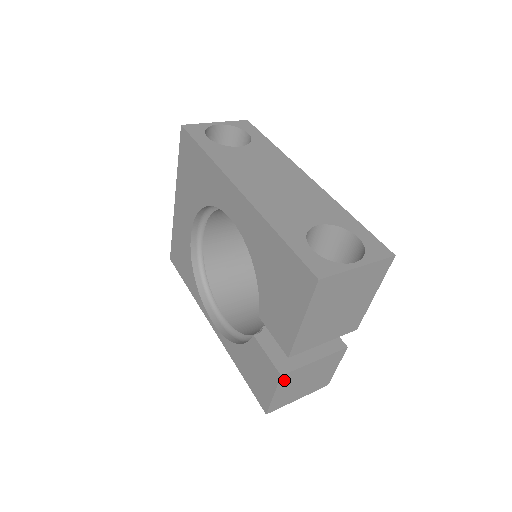
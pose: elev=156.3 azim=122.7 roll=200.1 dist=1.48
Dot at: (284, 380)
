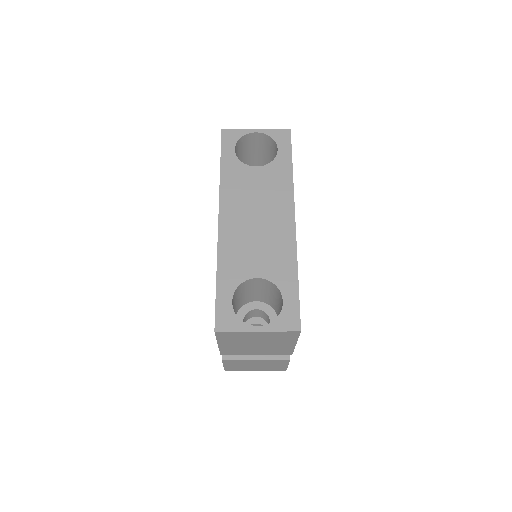
Dot at: (228, 362)
